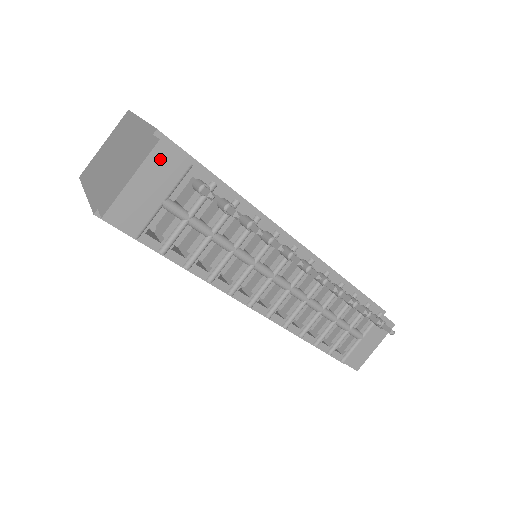
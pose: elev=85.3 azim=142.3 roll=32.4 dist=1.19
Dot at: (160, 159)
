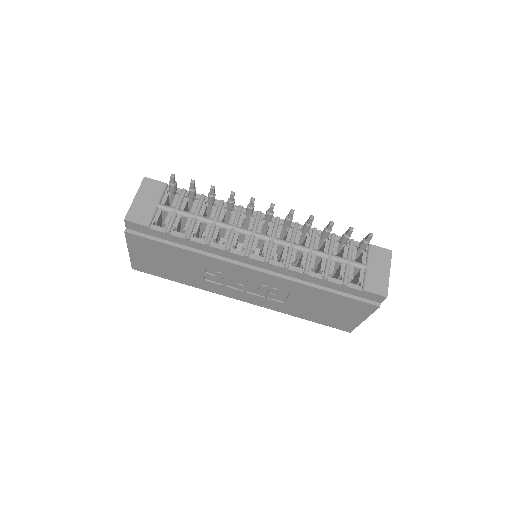
Dot at: (148, 185)
